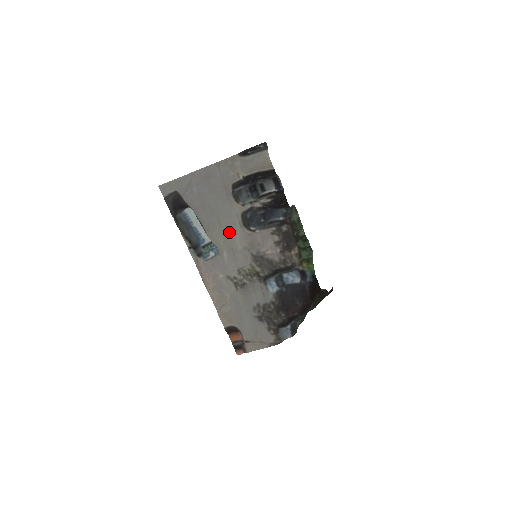
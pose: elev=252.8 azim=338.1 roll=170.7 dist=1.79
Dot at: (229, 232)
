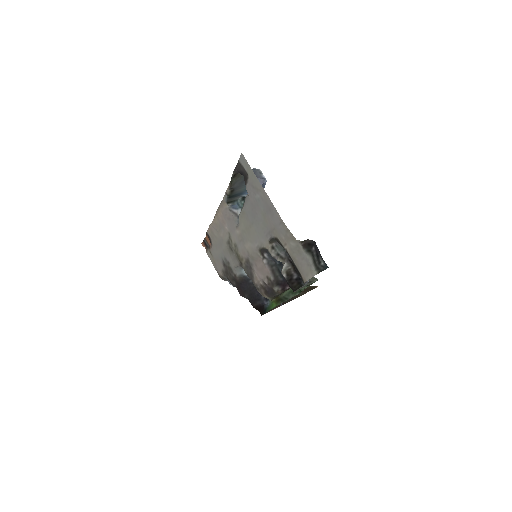
Dot at: (250, 235)
